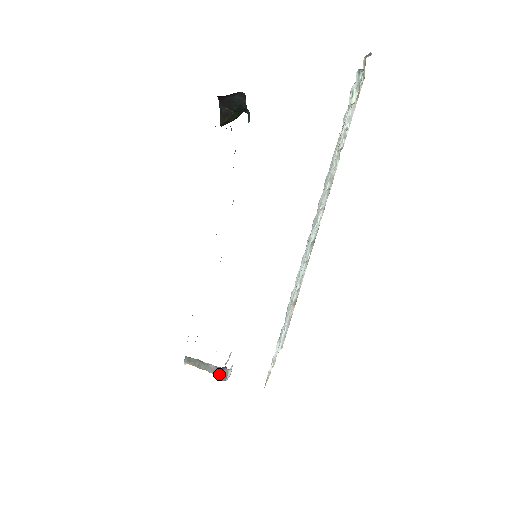
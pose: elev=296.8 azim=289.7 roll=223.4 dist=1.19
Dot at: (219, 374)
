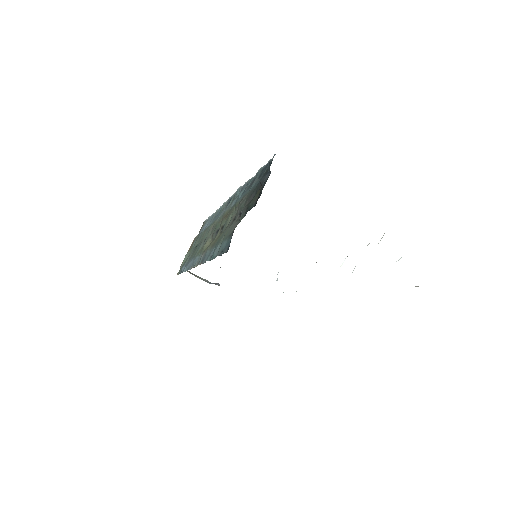
Dot at: occluded
